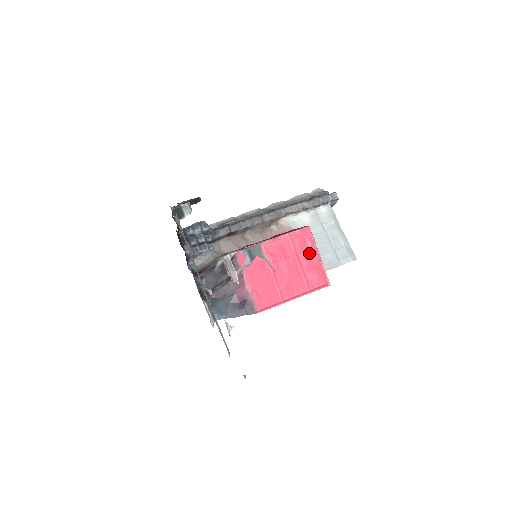
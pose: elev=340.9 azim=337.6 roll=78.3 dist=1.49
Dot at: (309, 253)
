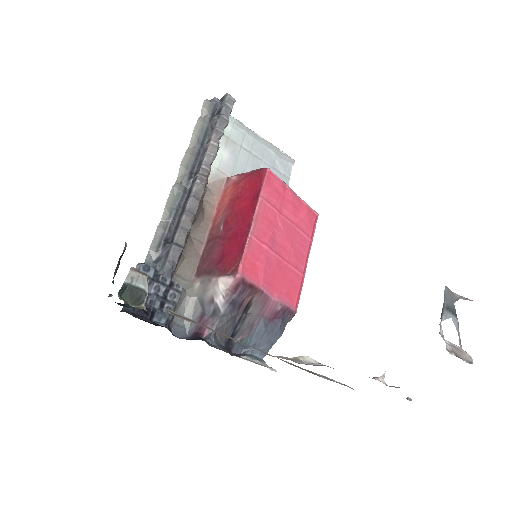
Dot at: (287, 200)
